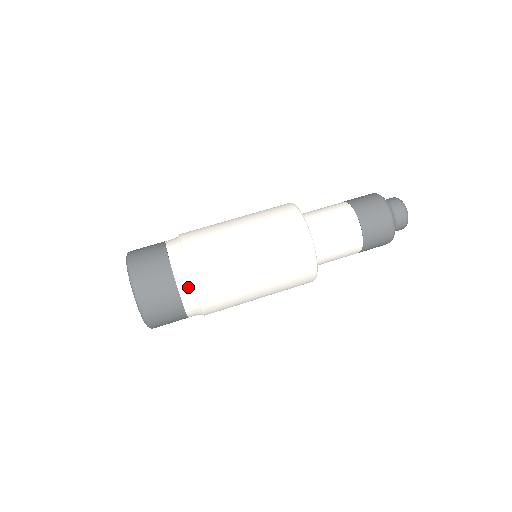
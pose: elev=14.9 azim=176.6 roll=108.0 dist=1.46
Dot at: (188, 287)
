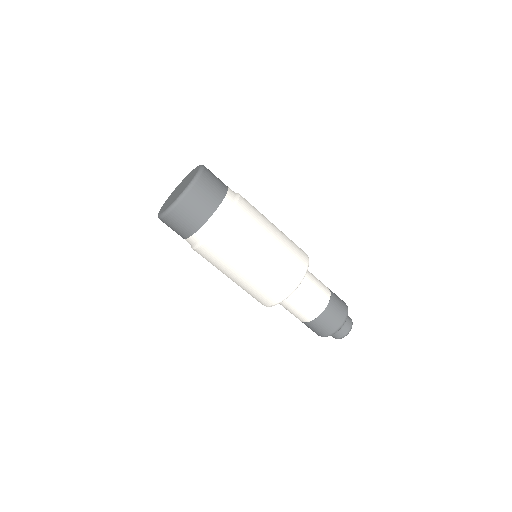
Dot at: (227, 209)
